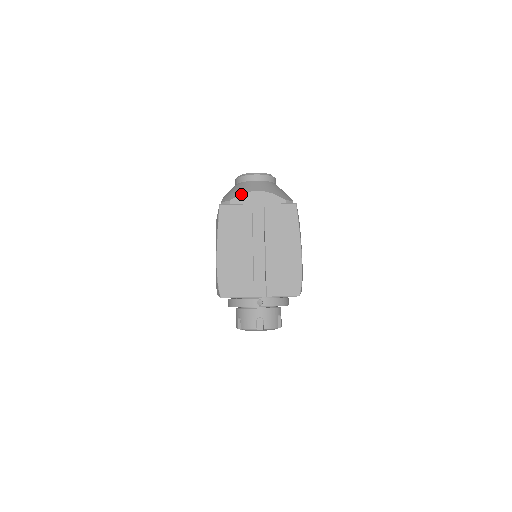
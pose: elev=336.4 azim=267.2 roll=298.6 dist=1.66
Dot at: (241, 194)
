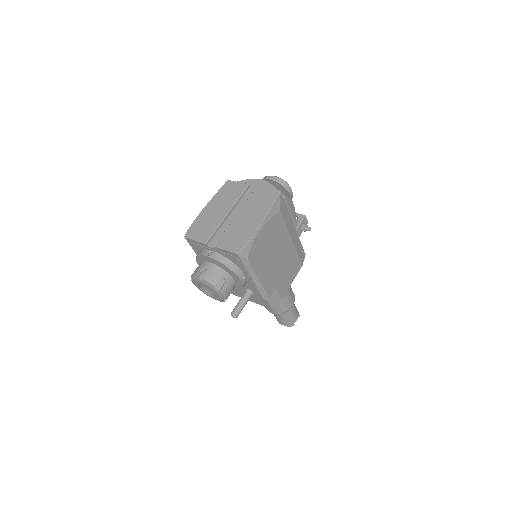
Dot at: (248, 179)
